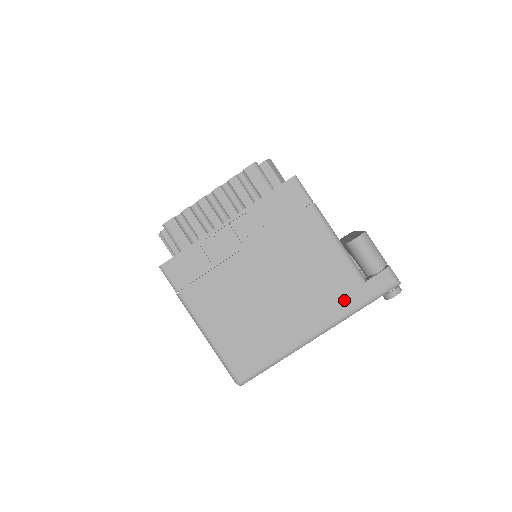
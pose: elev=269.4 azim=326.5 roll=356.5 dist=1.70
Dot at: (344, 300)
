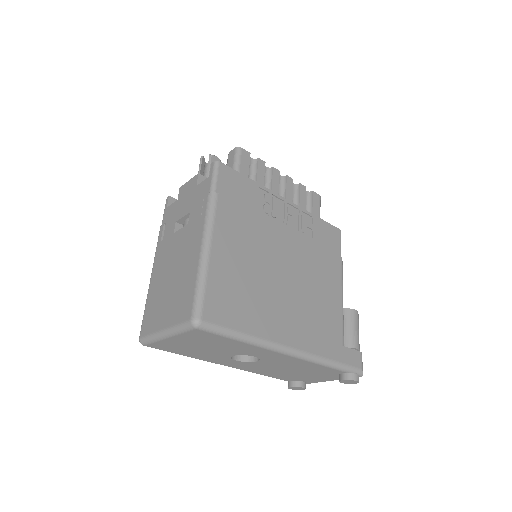
Dot at: (326, 344)
